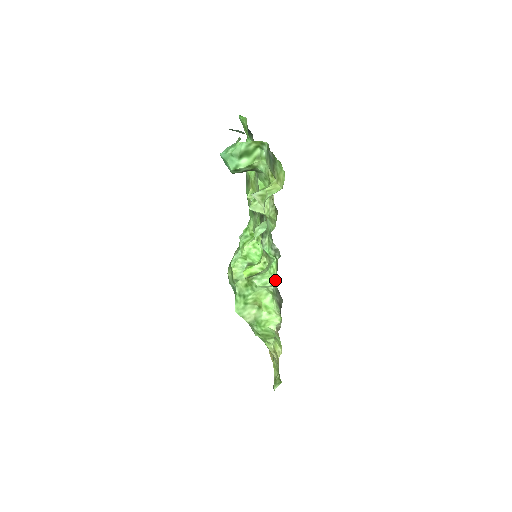
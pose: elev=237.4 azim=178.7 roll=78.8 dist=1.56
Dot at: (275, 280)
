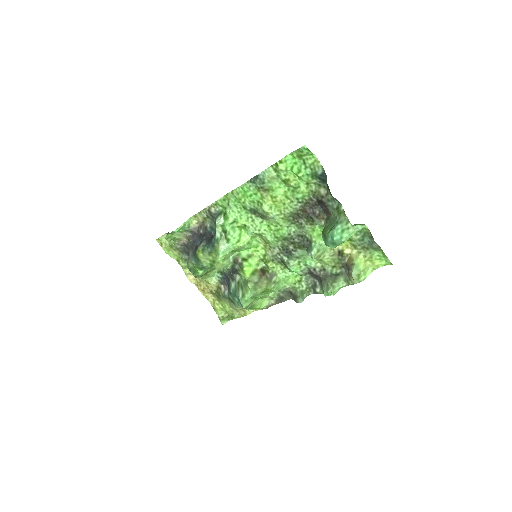
Dot at: (287, 285)
